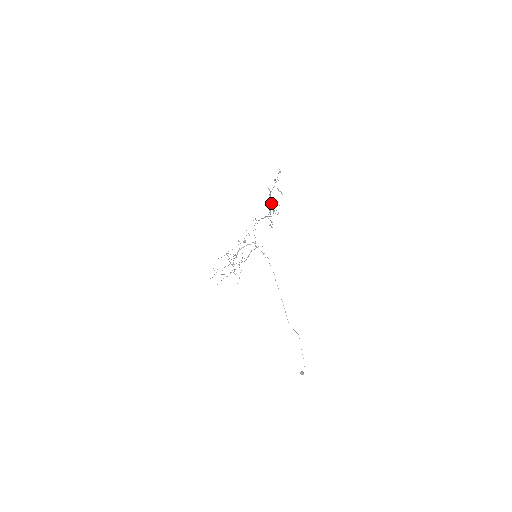
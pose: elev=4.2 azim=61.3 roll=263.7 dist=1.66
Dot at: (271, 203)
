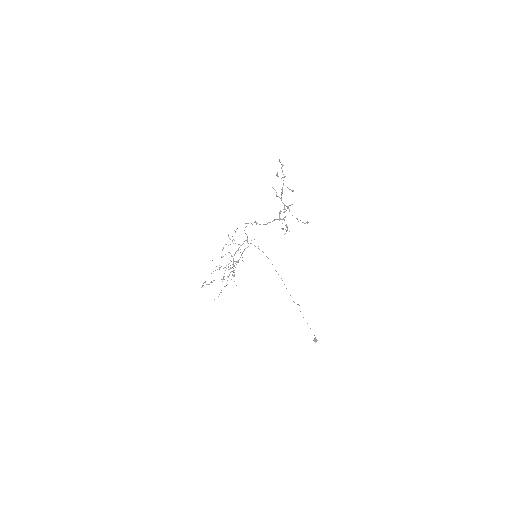
Dot at: occluded
